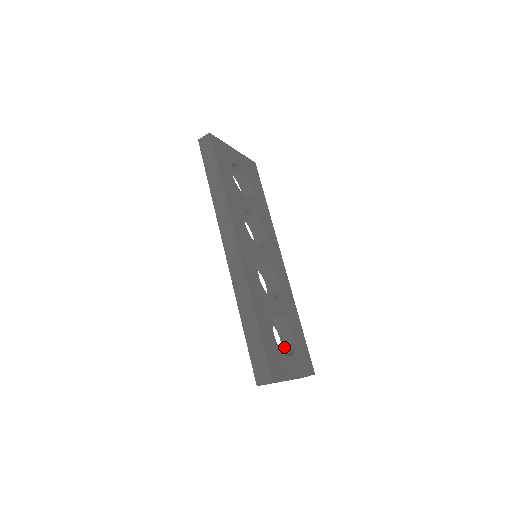
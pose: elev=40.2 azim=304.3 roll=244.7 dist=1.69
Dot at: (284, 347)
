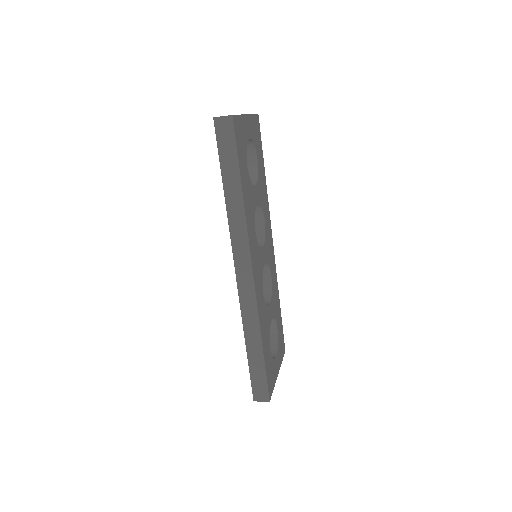
Dot at: occluded
